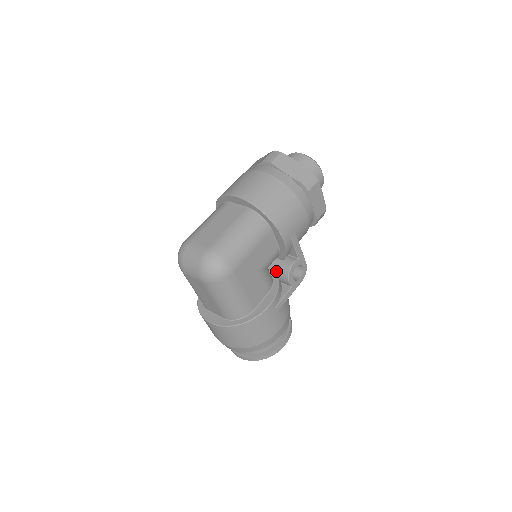
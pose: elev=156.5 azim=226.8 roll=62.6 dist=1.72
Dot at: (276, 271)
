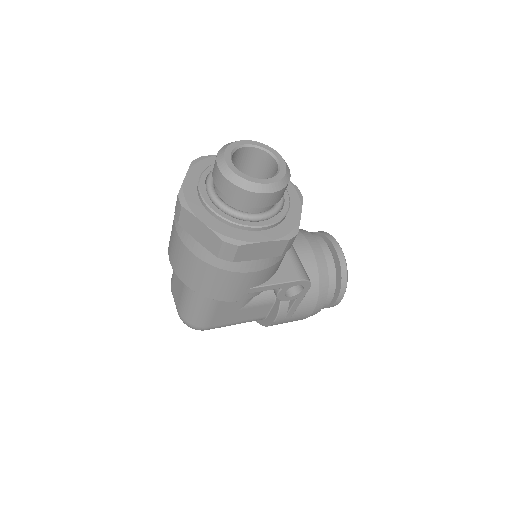
Dot at: occluded
